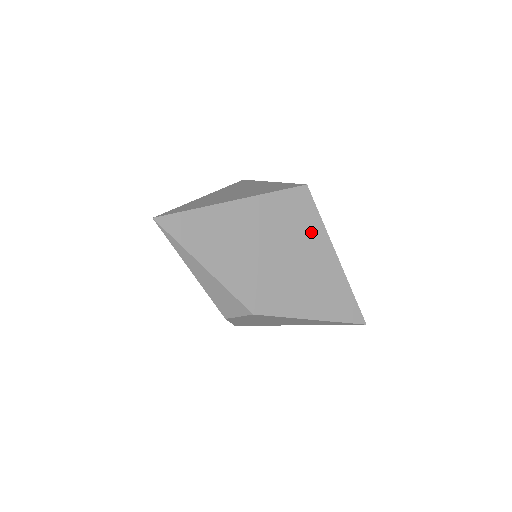
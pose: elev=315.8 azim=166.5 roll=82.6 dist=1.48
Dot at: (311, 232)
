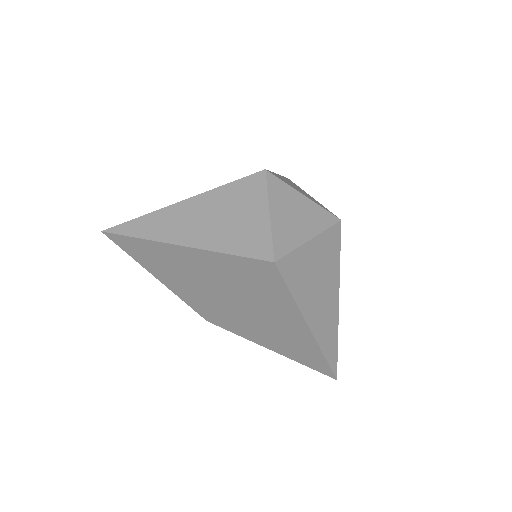
Dot at: (276, 300)
